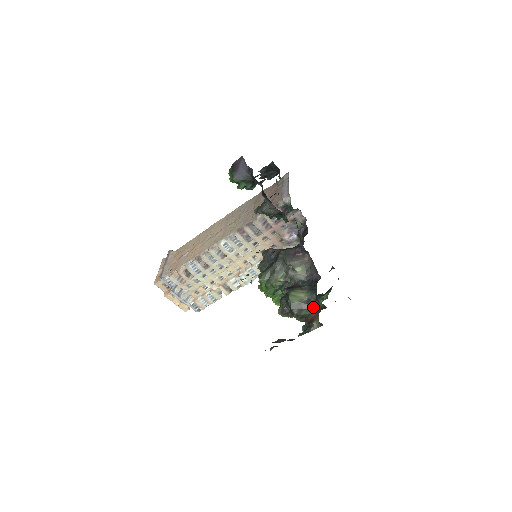
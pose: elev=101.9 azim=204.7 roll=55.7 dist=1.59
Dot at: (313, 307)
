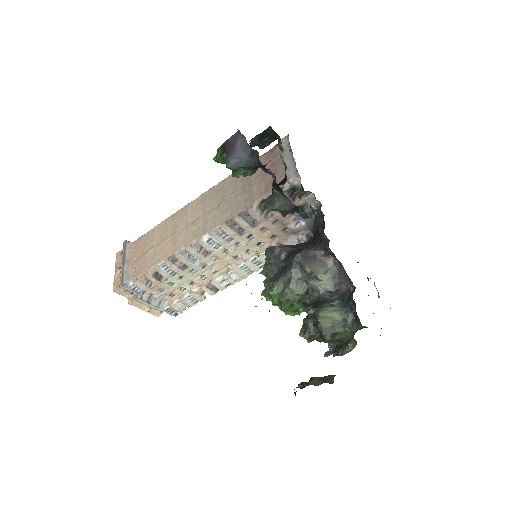
Dot at: (351, 329)
